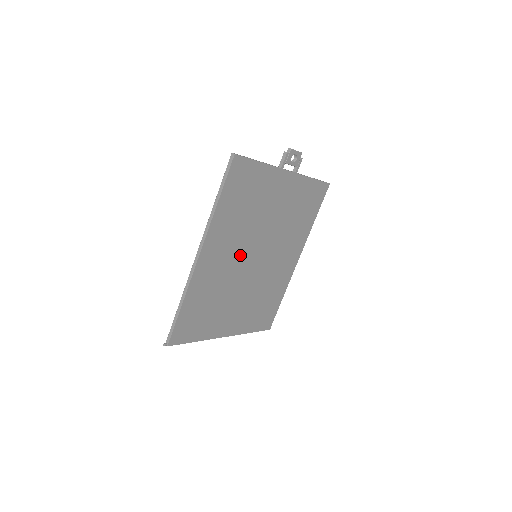
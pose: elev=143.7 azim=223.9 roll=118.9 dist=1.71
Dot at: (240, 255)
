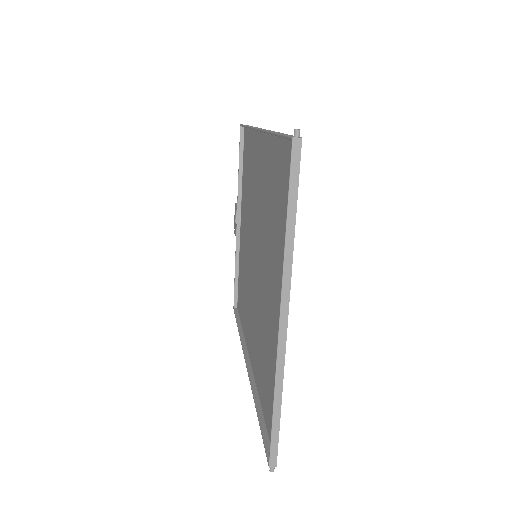
Dot at: (258, 218)
